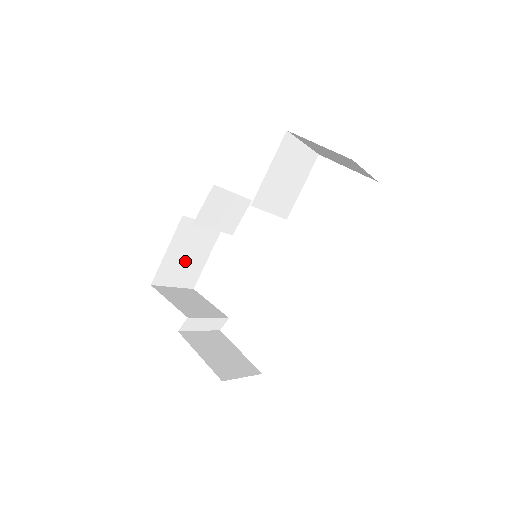
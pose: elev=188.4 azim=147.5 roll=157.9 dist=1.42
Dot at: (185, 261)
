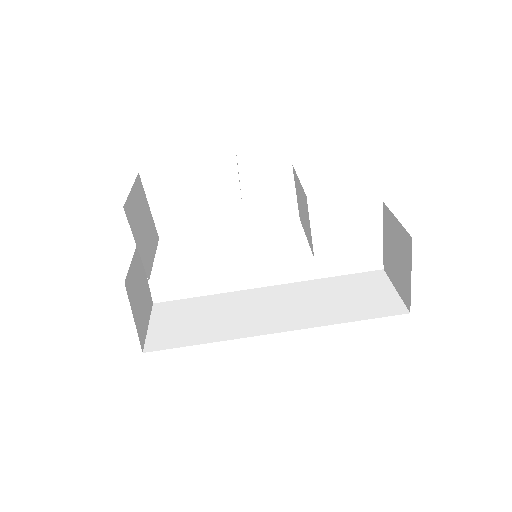
Dot at: occluded
